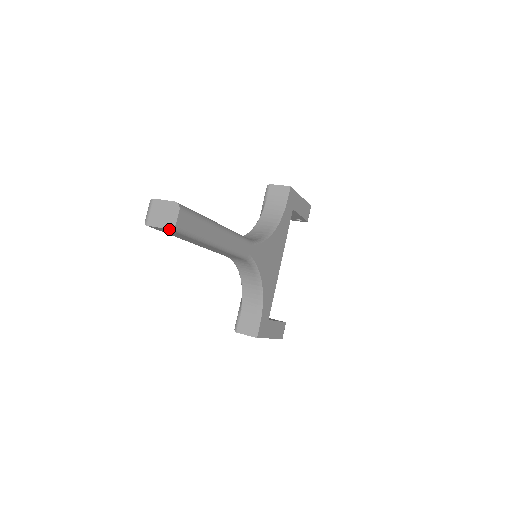
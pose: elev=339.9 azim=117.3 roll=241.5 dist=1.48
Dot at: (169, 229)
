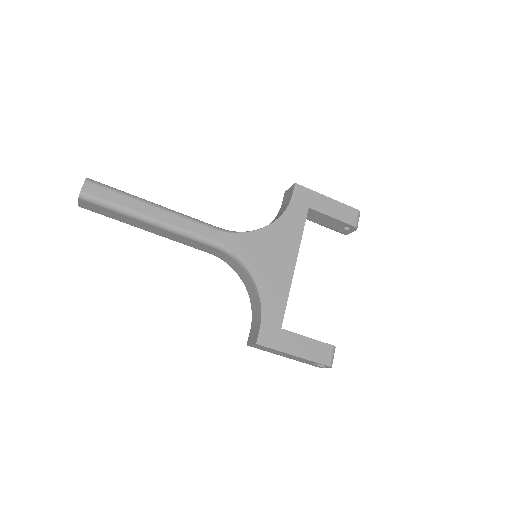
Dot at: (79, 198)
